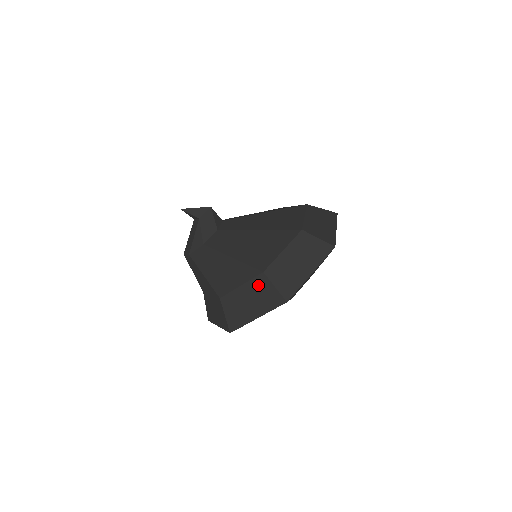
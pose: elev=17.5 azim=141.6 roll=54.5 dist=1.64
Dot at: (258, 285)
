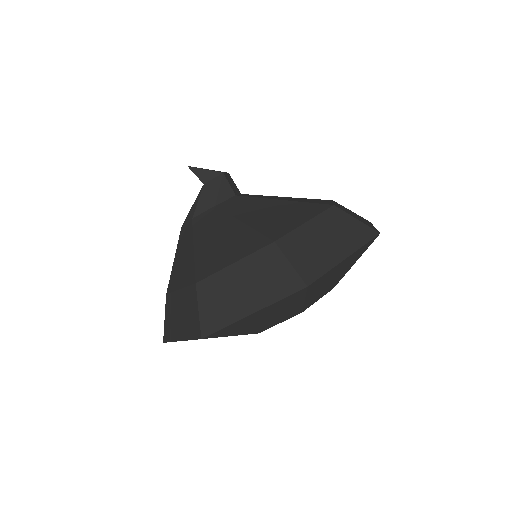
Dot at: (189, 298)
